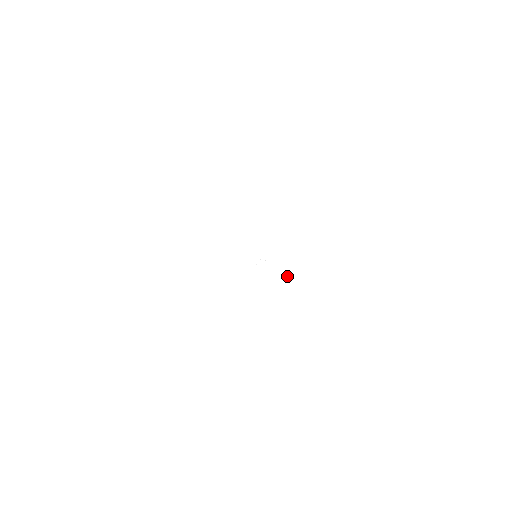
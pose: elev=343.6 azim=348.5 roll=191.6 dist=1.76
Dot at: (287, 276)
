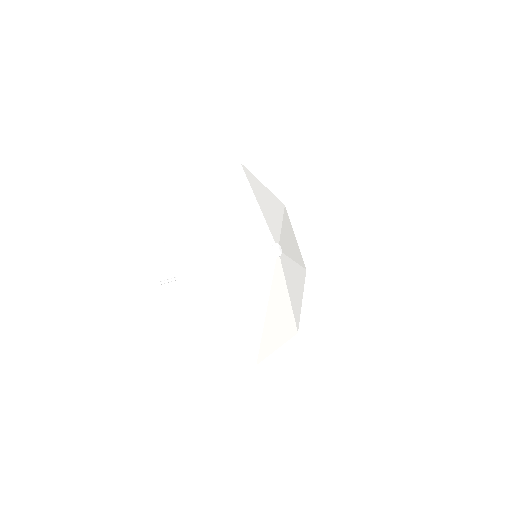
Dot at: (292, 280)
